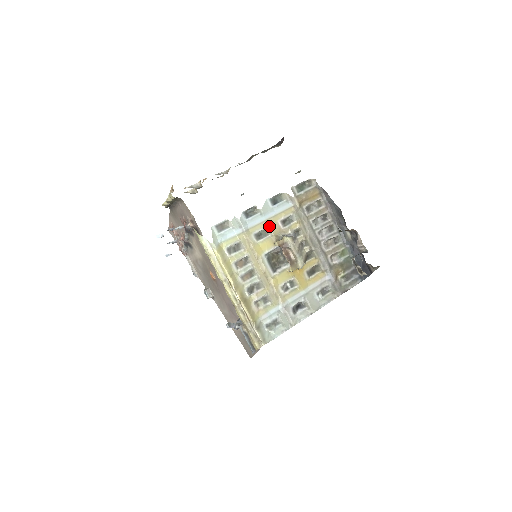
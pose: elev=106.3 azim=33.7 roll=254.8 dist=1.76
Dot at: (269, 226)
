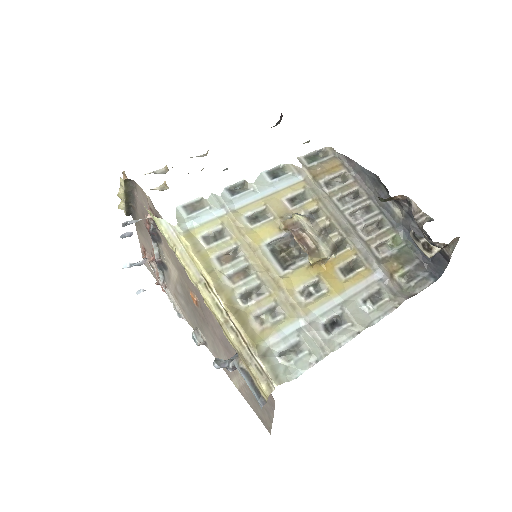
Dot at: (268, 205)
